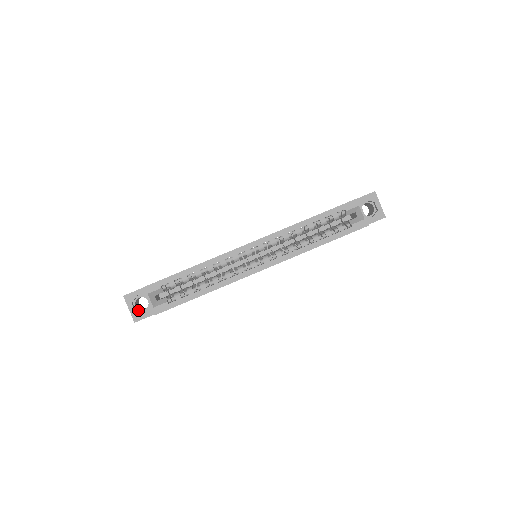
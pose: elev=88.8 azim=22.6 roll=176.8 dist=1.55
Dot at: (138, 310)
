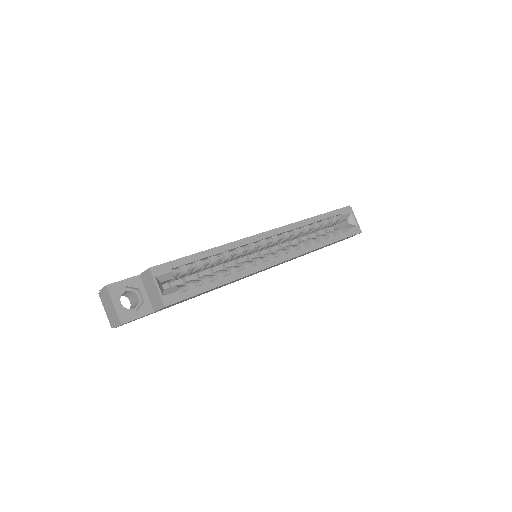
Dot at: (124, 308)
